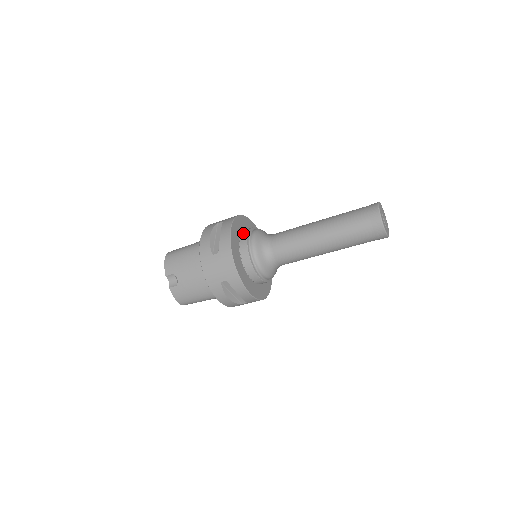
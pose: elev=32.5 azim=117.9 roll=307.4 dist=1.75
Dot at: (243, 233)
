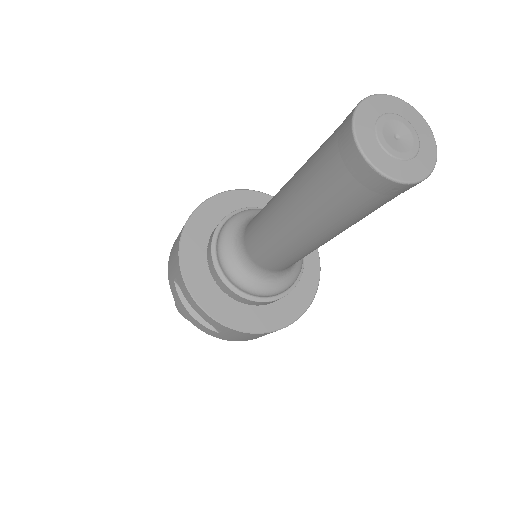
Dot at: (212, 274)
